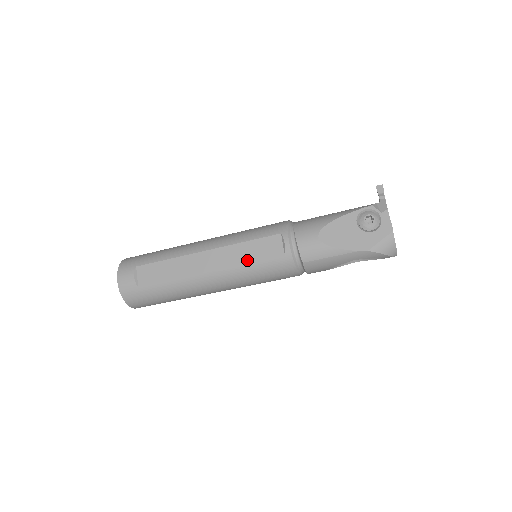
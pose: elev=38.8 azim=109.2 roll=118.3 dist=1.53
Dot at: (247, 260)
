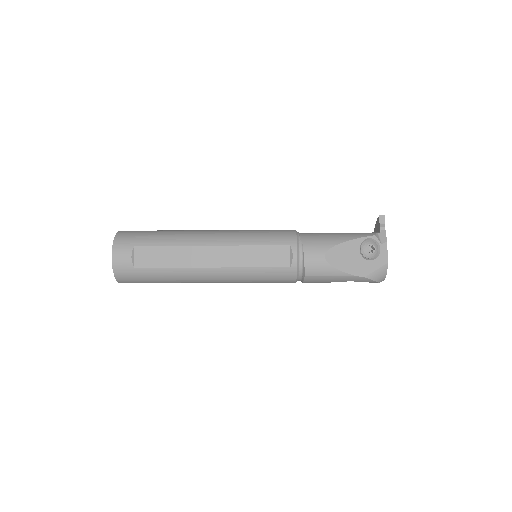
Dot at: (253, 264)
